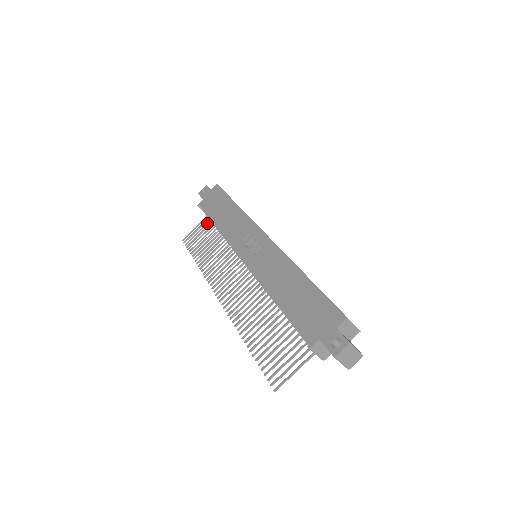
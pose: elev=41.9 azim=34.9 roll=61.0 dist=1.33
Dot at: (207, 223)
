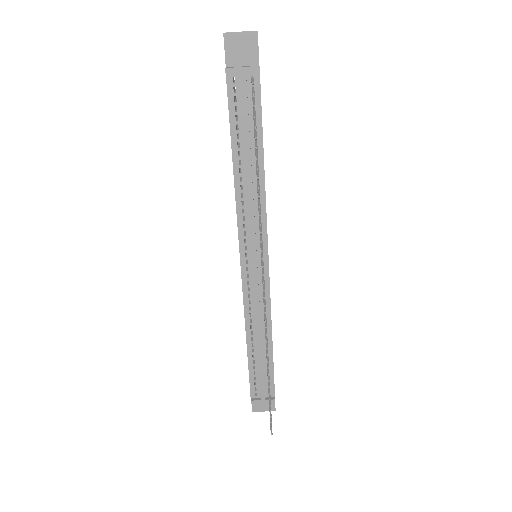
Dot at: occluded
